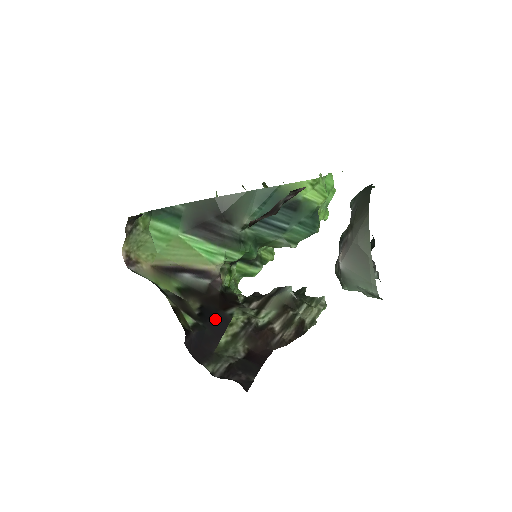
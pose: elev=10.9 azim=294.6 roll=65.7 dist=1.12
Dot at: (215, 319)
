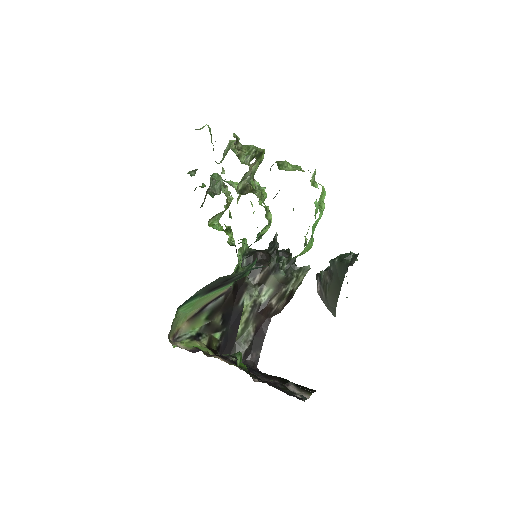
Dot at: (233, 317)
